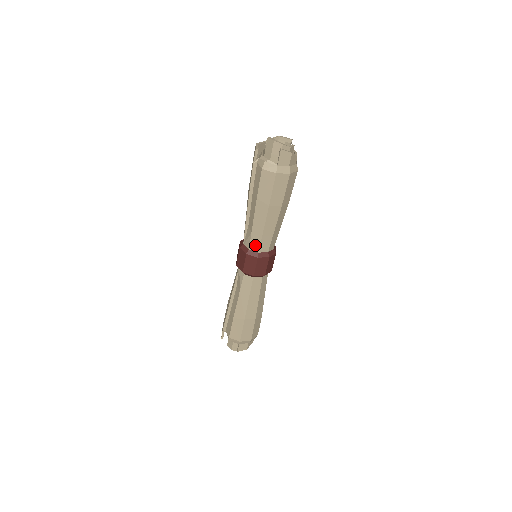
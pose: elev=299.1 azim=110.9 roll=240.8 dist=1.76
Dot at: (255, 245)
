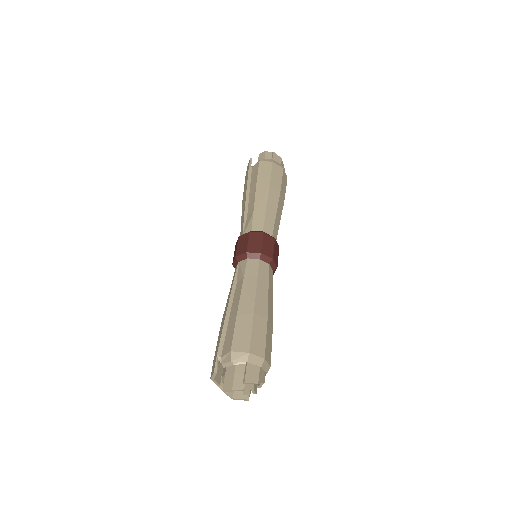
Dot at: (258, 225)
